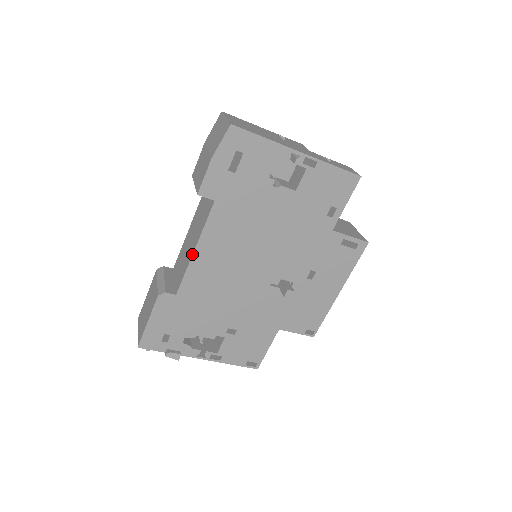
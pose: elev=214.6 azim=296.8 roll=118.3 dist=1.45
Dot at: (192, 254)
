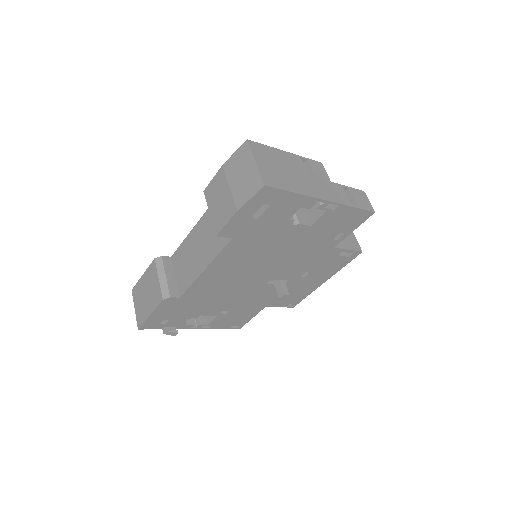
Dot at: (201, 273)
